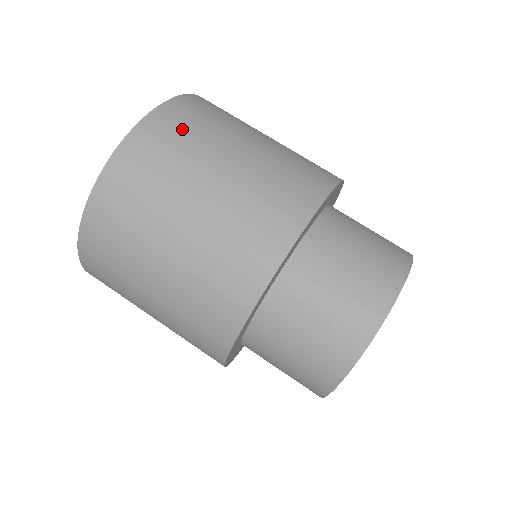
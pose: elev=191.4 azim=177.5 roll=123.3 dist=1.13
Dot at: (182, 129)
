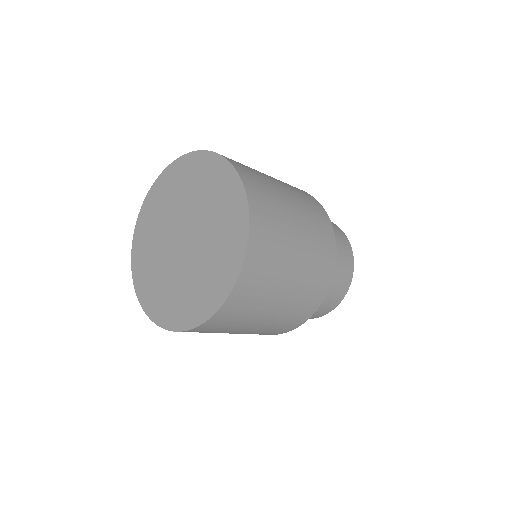
Dot at: (270, 230)
